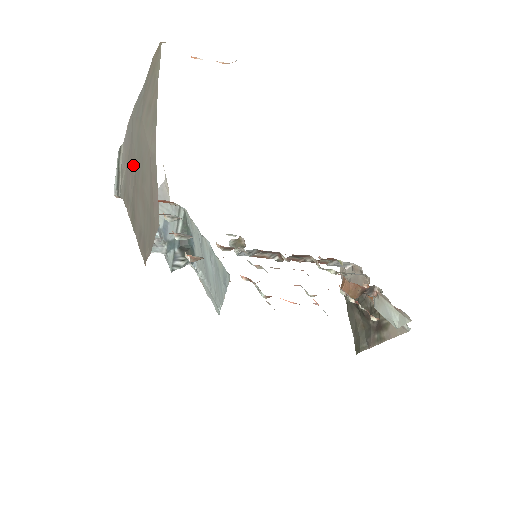
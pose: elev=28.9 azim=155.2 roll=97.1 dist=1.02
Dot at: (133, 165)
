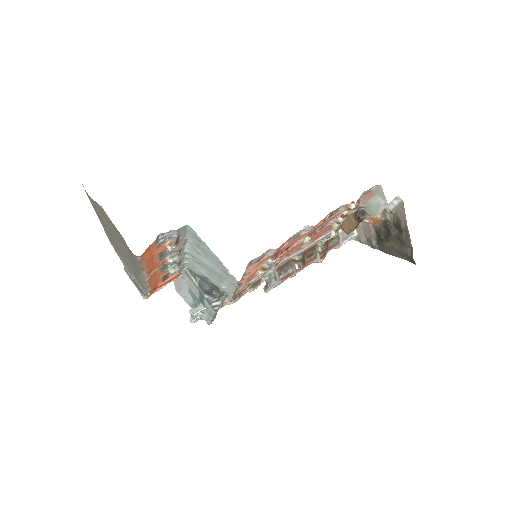
Dot at: (117, 248)
